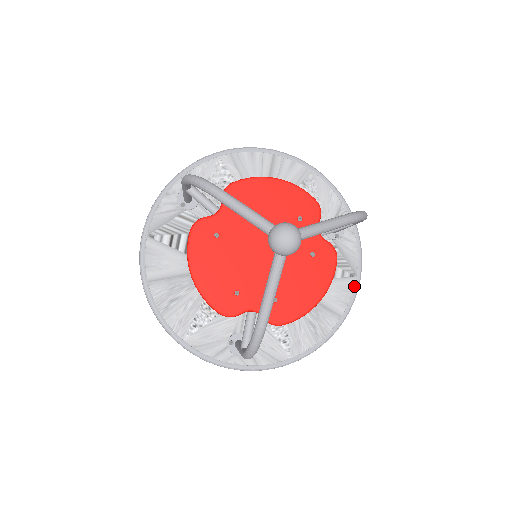
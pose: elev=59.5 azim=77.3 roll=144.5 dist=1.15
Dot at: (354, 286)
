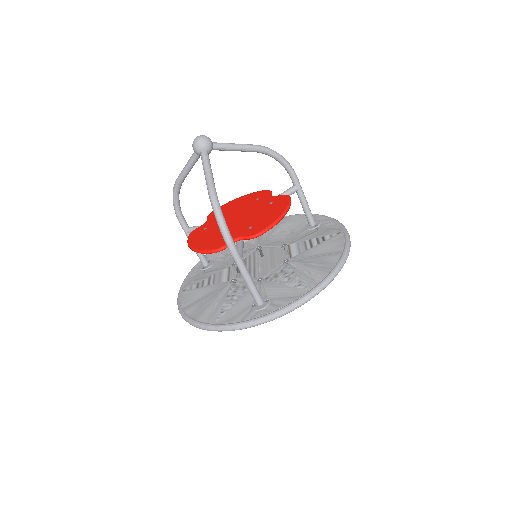
Dot at: (344, 236)
